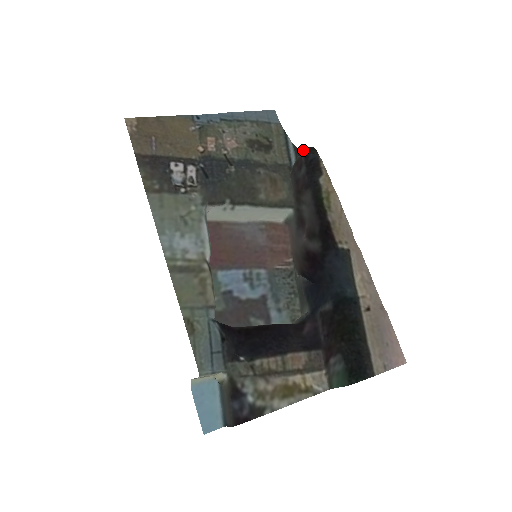
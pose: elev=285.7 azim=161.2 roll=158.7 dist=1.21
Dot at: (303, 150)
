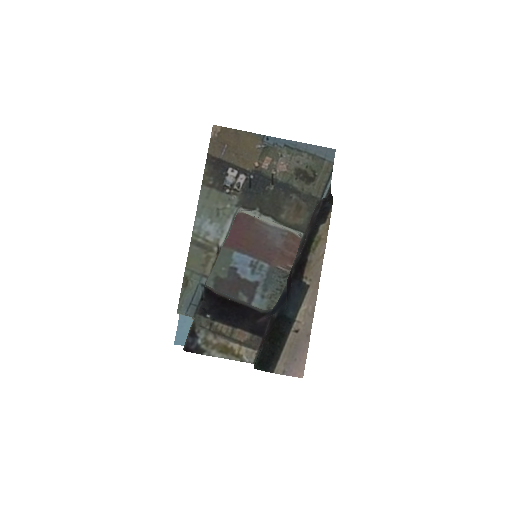
Dot at: (330, 195)
